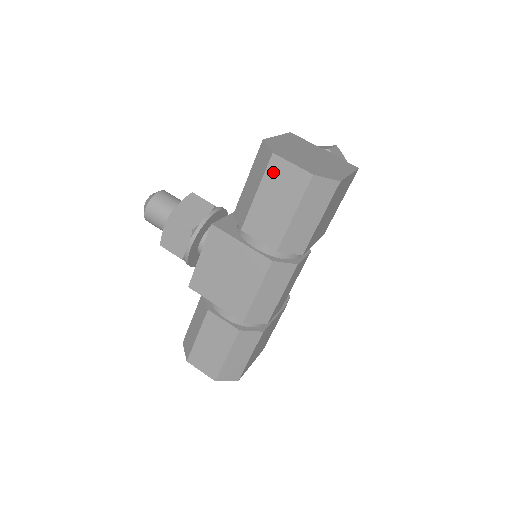
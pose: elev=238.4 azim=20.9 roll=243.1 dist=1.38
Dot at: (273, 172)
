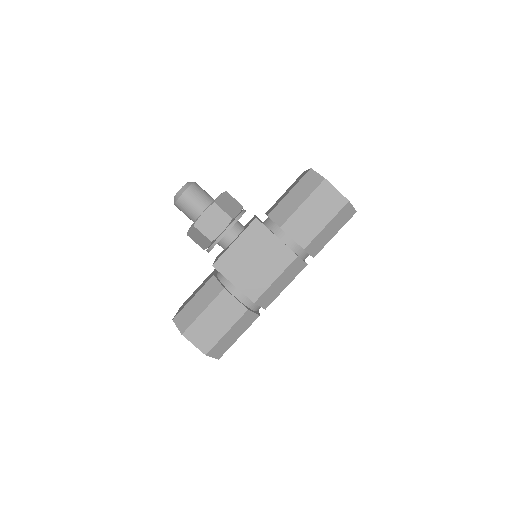
Dot at: (321, 192)
